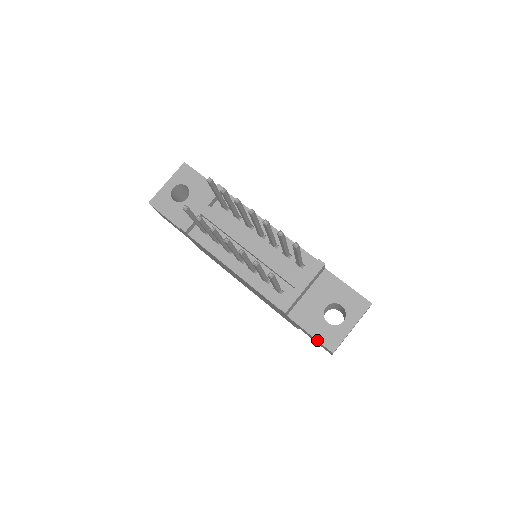
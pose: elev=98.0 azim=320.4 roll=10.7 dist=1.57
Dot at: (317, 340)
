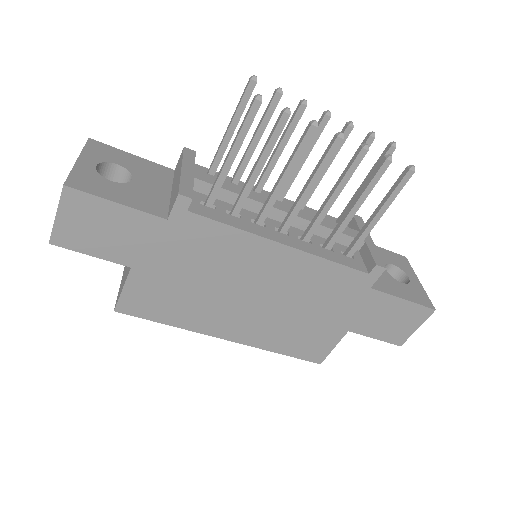
Dot at: (414, 302)
